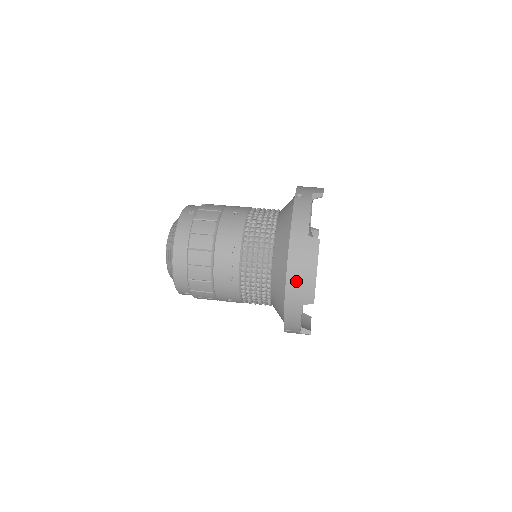
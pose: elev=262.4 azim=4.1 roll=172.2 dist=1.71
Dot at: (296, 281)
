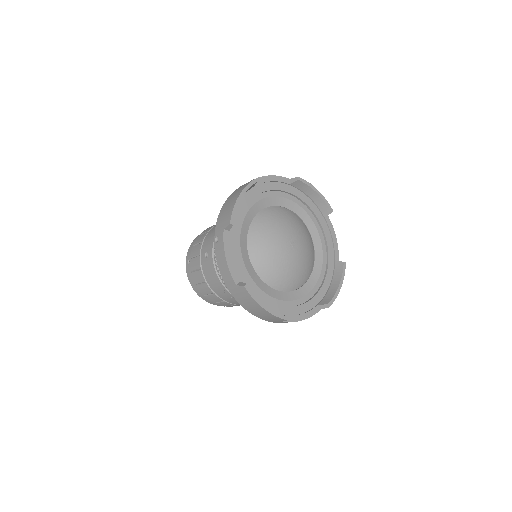
Dot at: (260, 315)
